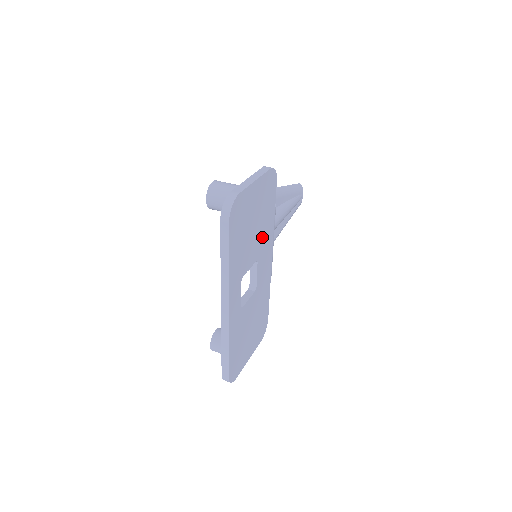
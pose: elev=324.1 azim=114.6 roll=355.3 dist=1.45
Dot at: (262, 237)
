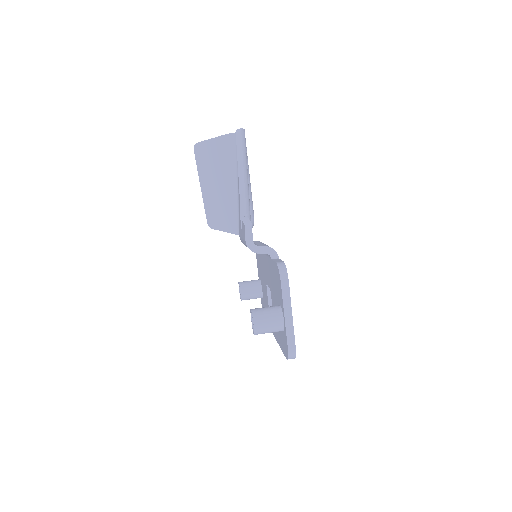
Dot at: occluded
